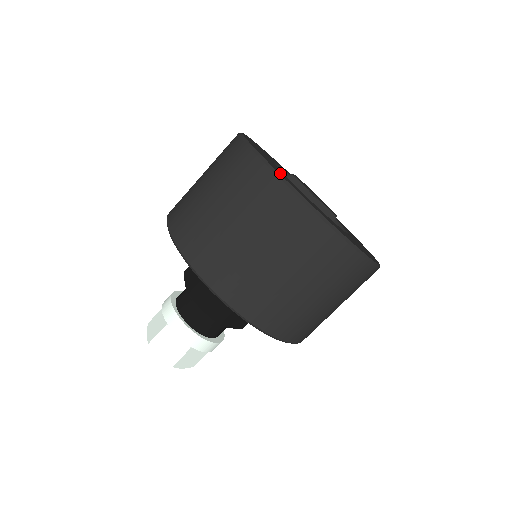
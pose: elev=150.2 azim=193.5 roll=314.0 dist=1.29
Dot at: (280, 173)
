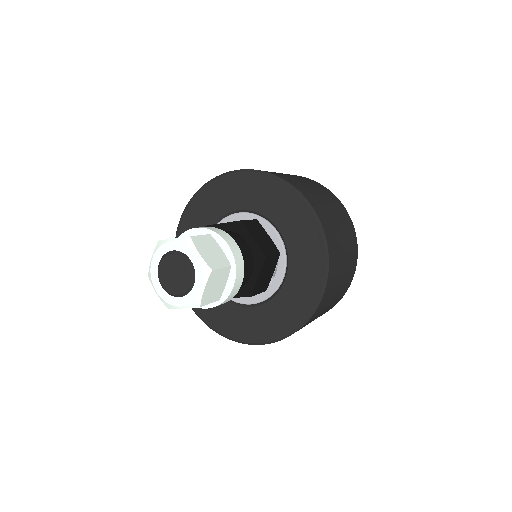
Dot at: occluded
